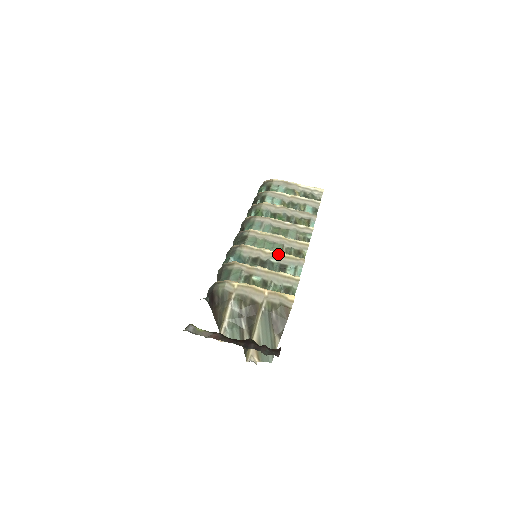
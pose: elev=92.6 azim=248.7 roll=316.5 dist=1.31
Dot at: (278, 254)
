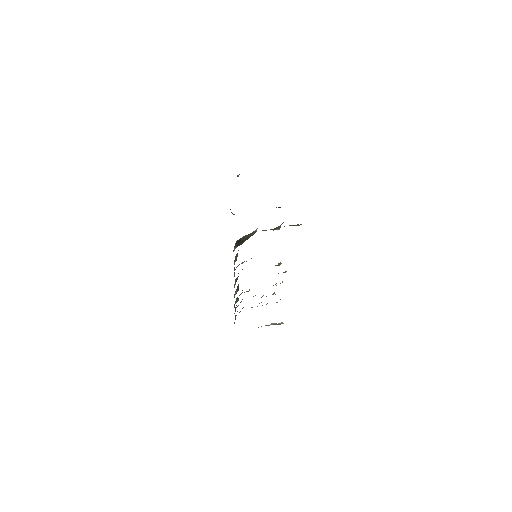
Dot at: occluded
